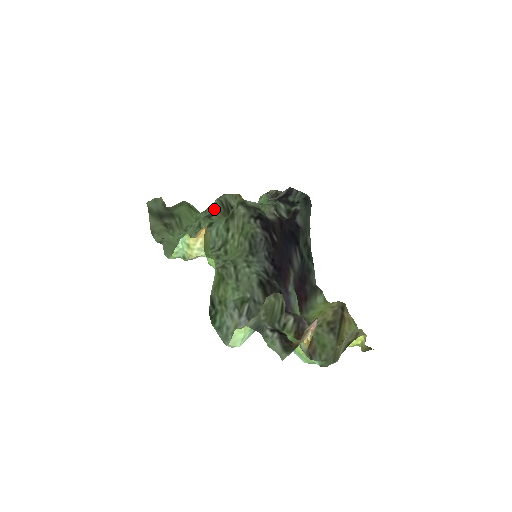
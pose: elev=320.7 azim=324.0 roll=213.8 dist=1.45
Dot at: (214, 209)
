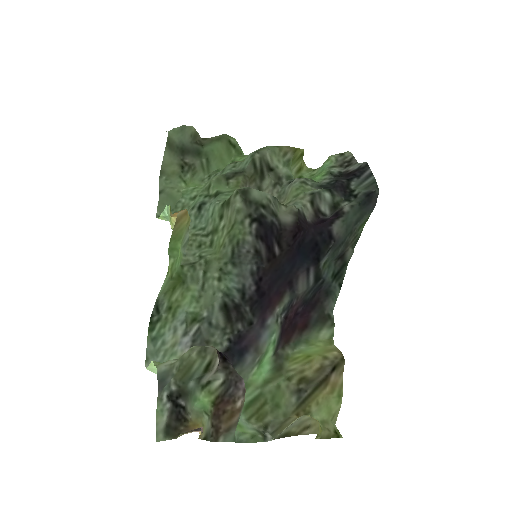
Dot at: (243, 166)
